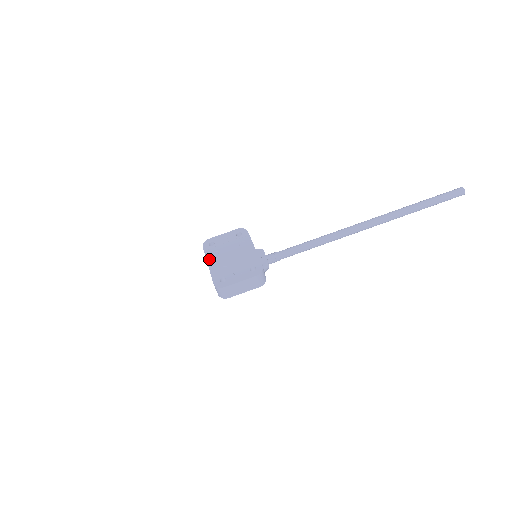
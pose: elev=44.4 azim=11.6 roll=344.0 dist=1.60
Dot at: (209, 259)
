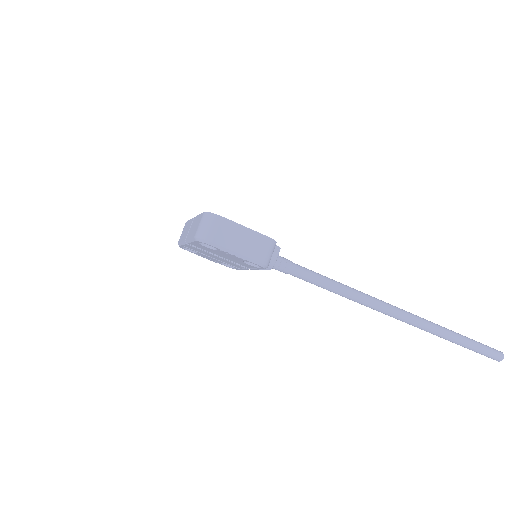
Dot at: occluded
